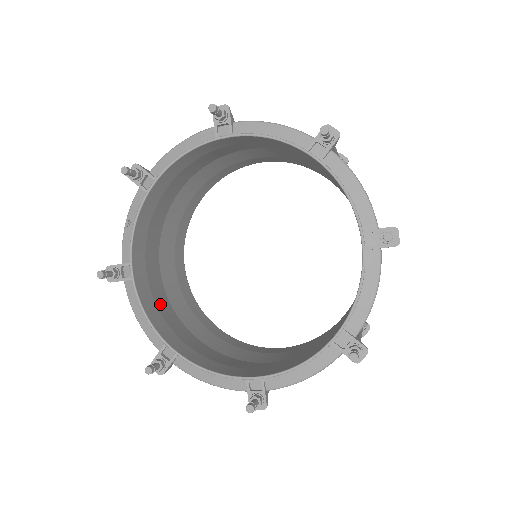
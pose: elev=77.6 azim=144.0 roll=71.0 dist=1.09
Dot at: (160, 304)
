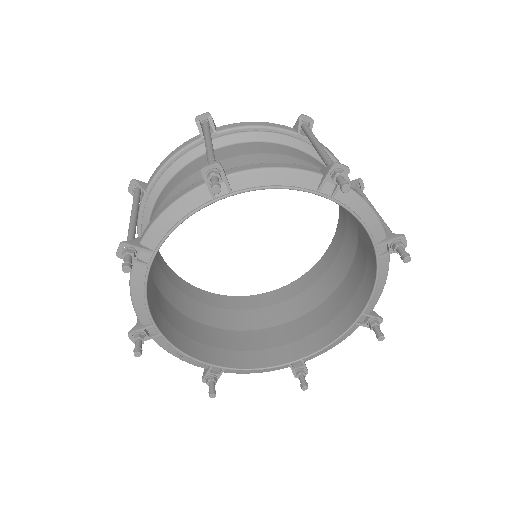
Dot at: (248, 345)
